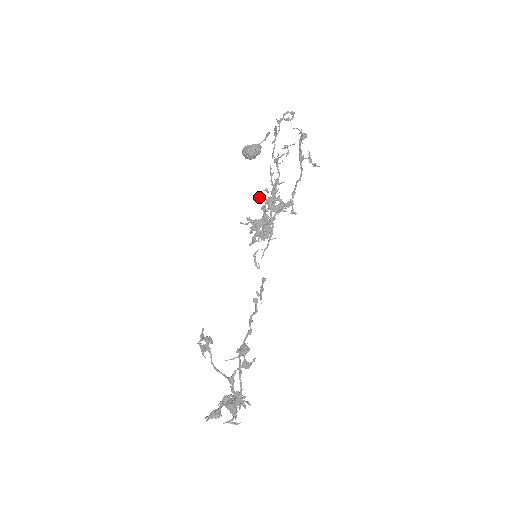
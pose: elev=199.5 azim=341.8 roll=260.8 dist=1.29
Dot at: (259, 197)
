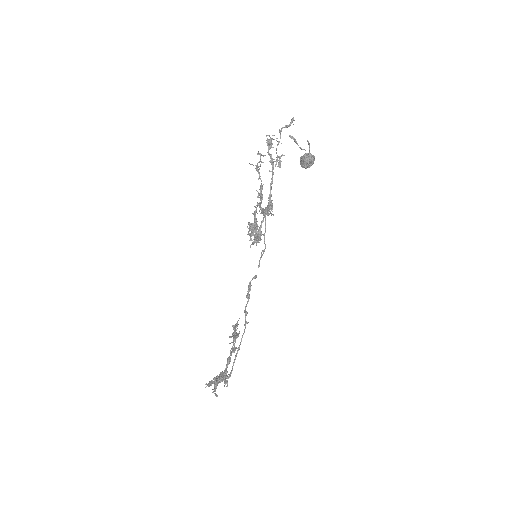
Dot at: (257, 203)
